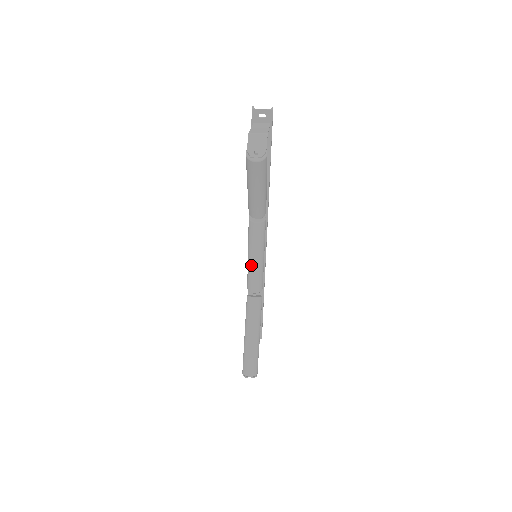
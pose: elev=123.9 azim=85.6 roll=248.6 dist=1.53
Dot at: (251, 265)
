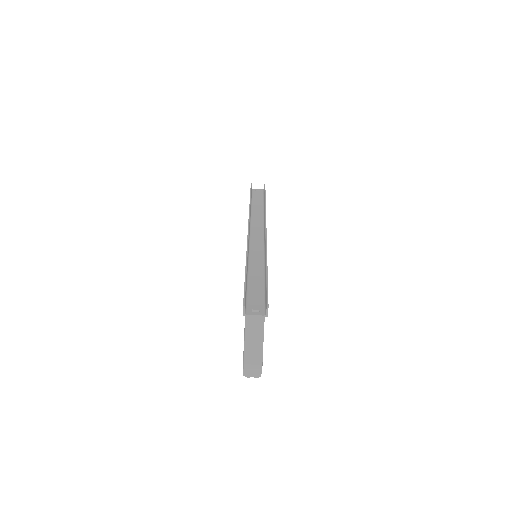
Dot at: occluded
